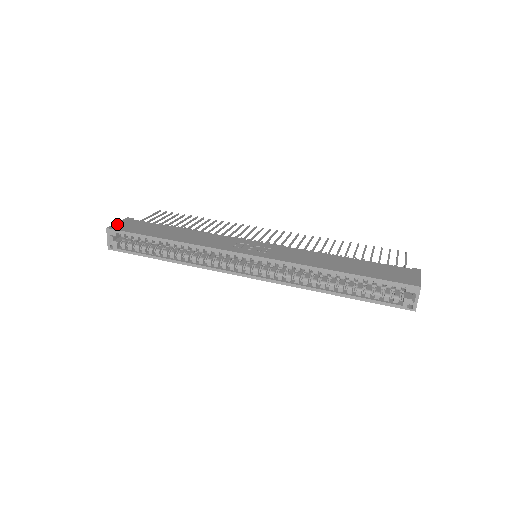
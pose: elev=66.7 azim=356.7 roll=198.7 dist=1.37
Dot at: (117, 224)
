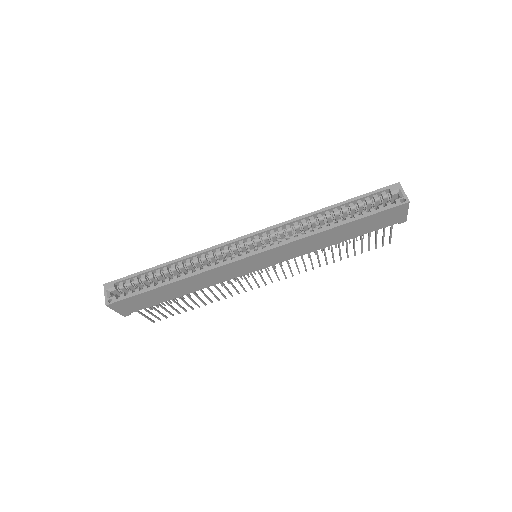
Dot at: occluded
